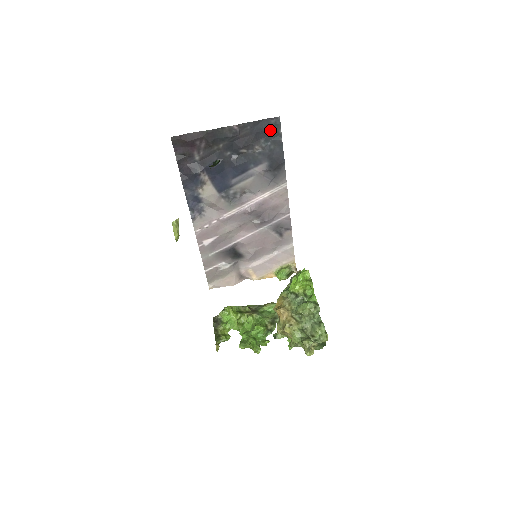
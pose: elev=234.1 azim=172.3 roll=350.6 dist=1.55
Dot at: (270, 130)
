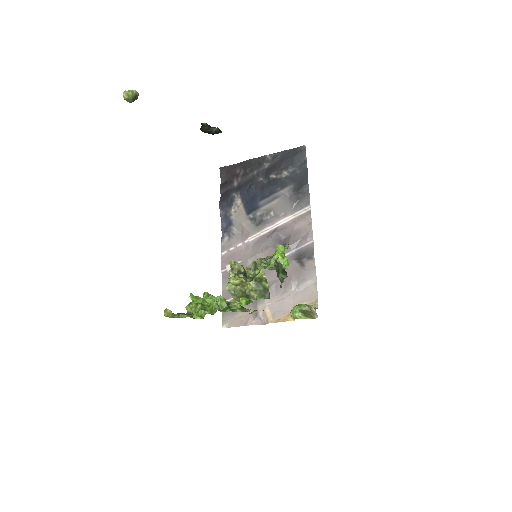
Dot at: (296, 157)
